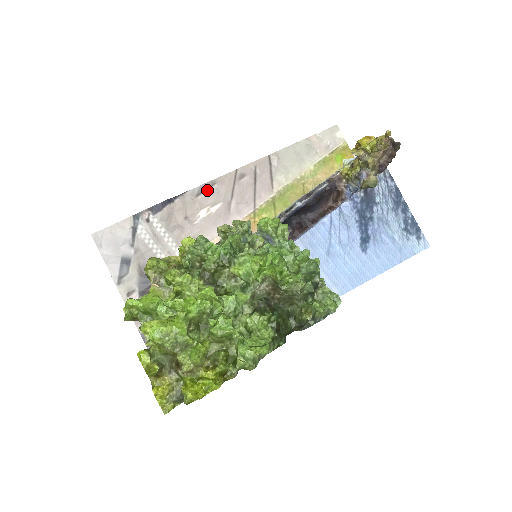
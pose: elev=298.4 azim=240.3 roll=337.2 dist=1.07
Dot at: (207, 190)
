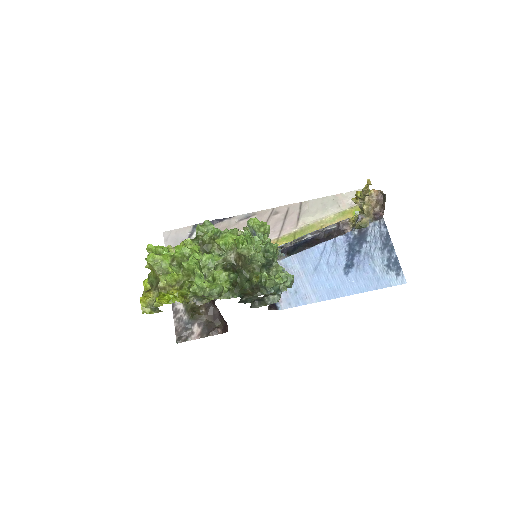
Dot at: (248, 218)
